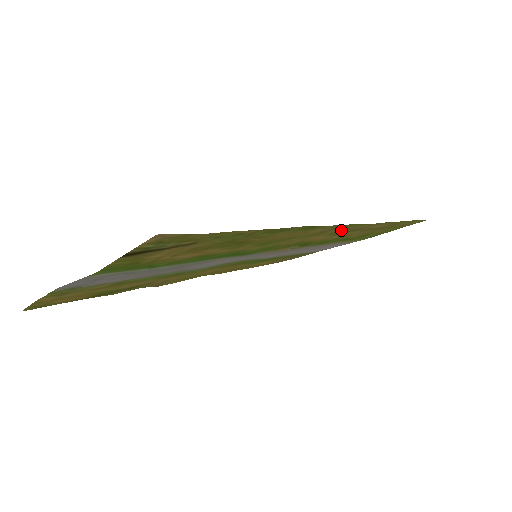
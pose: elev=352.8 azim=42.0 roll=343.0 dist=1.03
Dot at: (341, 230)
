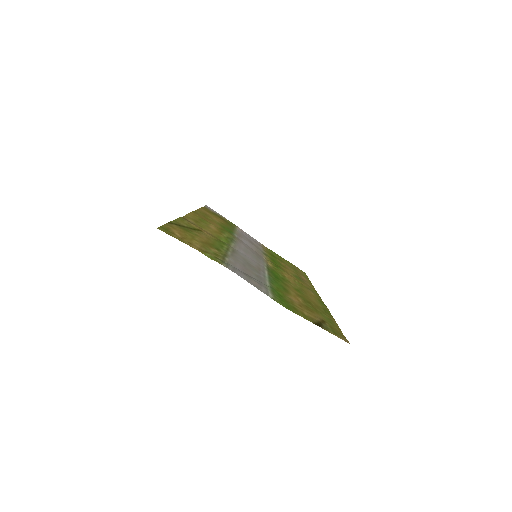
Dot at: (304, 283)
